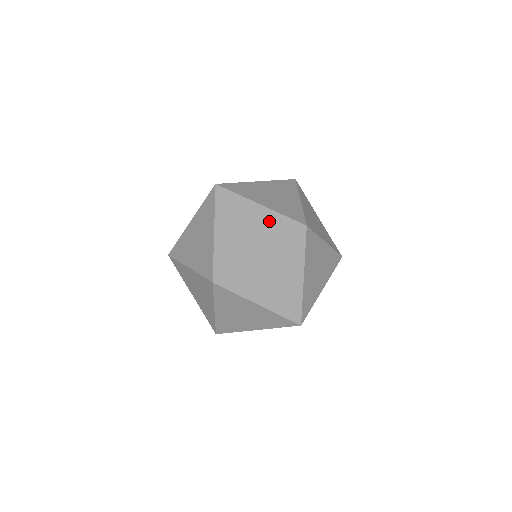
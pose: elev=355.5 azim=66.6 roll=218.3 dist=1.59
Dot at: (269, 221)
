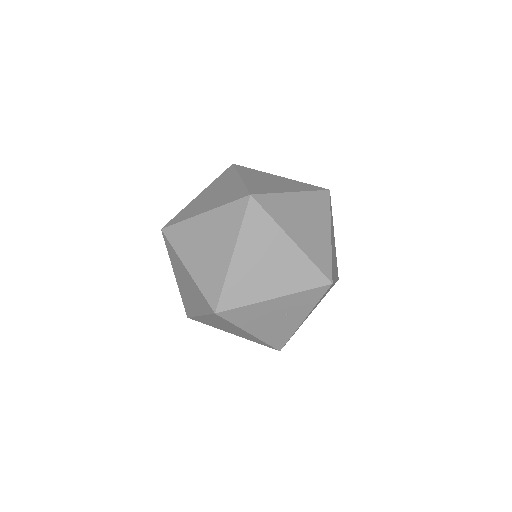
Dot at: (293, 183)
